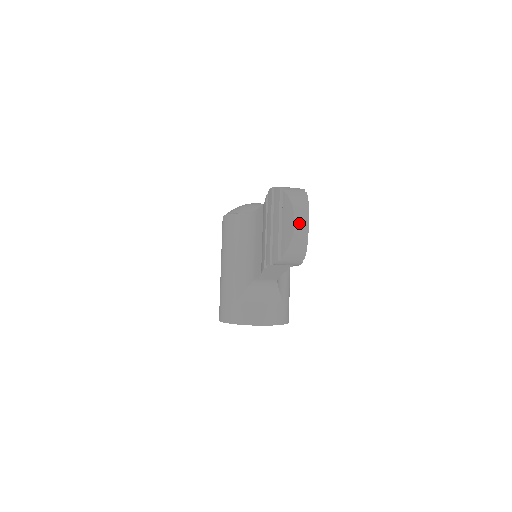
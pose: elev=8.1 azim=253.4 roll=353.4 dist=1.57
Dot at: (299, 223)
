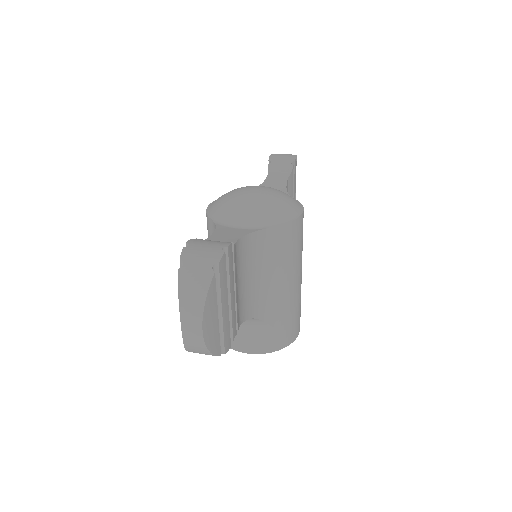
Dot at: (188, 330)
